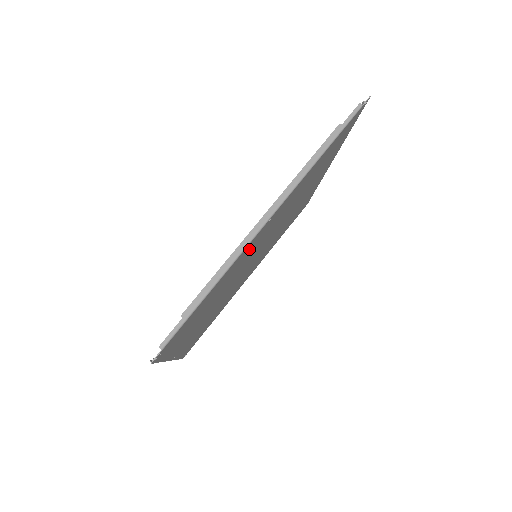
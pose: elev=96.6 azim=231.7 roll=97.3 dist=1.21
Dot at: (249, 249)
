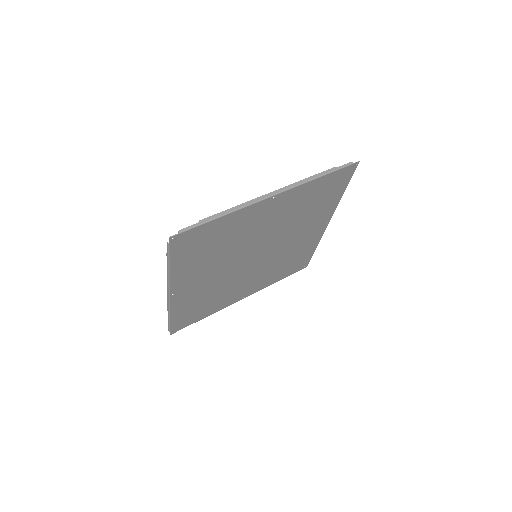
Dot at: (254, 216)
